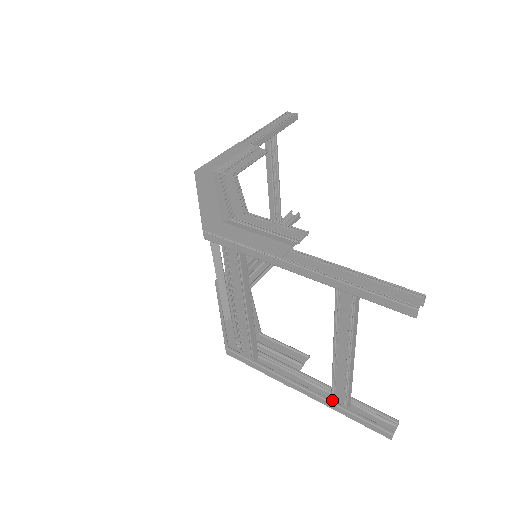
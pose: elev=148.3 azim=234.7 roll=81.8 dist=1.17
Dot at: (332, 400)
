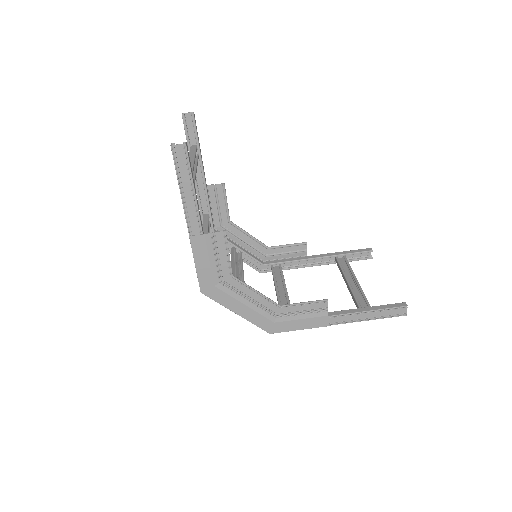
Dot at: occluded
